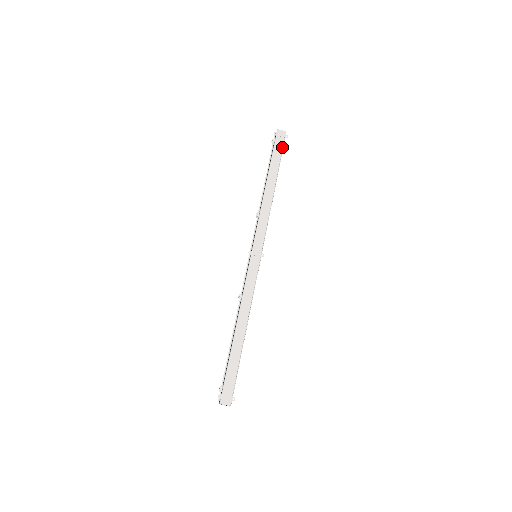
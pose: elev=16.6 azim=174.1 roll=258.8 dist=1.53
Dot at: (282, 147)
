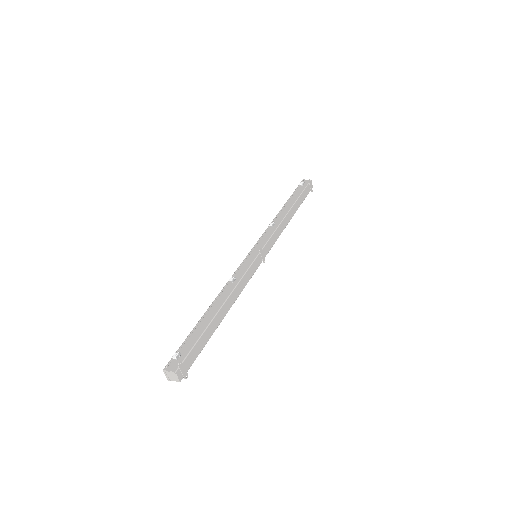
Dot at: occluded
